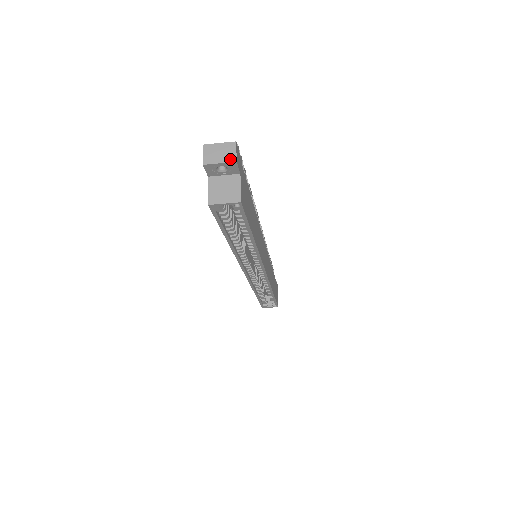
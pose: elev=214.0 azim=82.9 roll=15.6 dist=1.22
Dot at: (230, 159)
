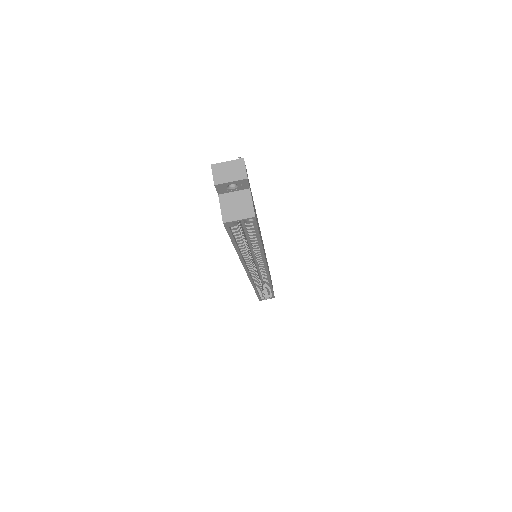
Dot at: (241, 176)
